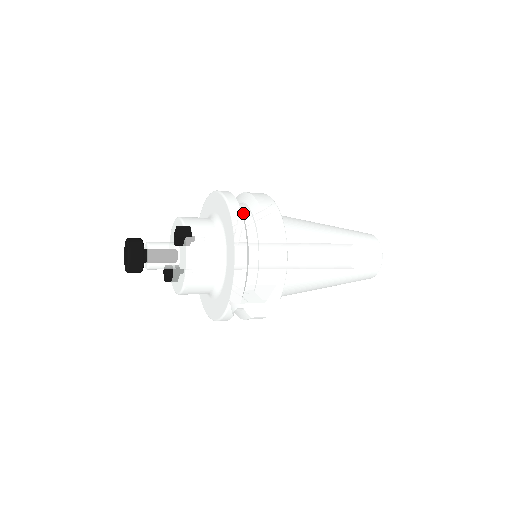
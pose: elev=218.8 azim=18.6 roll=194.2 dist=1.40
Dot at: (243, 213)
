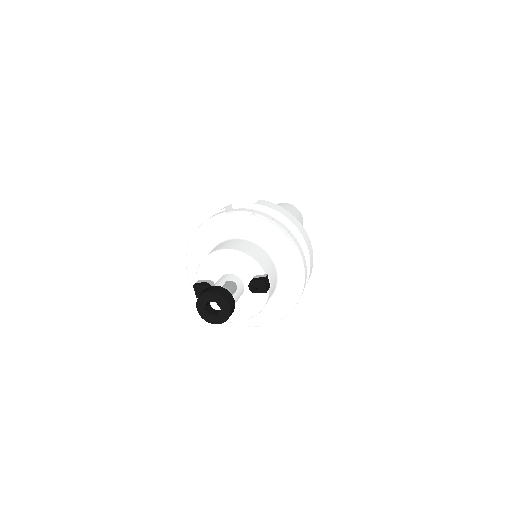
Dot at: occluded
